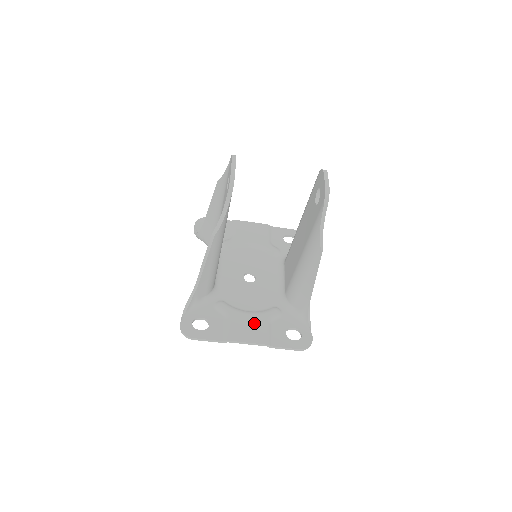
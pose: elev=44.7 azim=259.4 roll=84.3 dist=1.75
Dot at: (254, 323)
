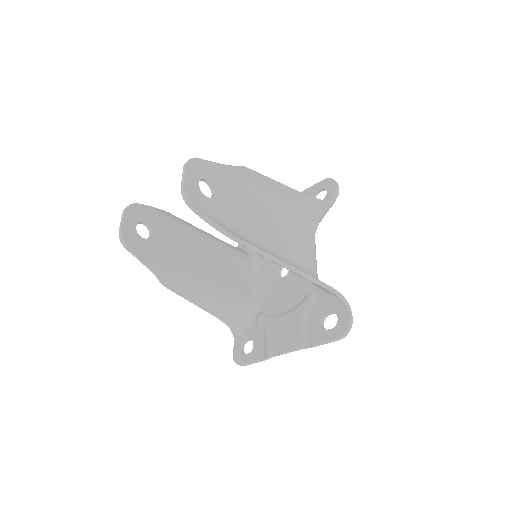
Dot at: (288, 326)
